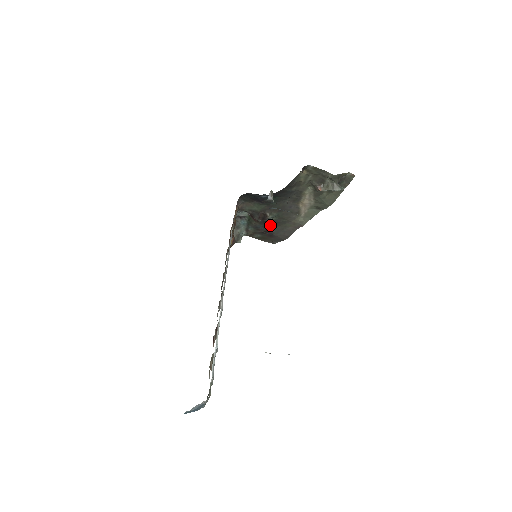
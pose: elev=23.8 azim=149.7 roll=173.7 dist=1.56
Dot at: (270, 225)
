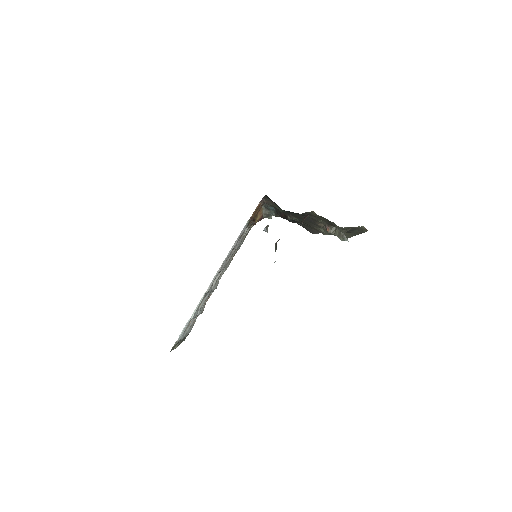
Dot at: (295, 221)
